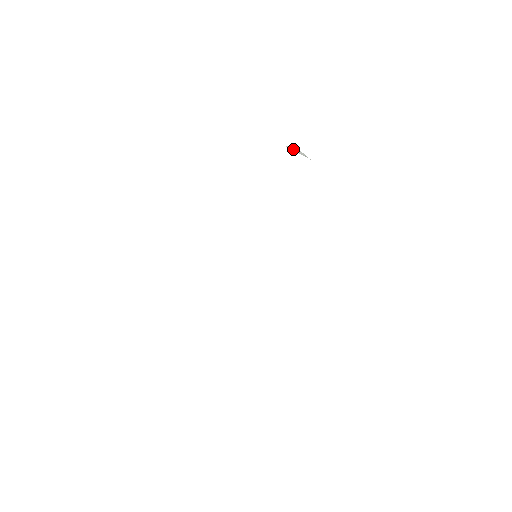
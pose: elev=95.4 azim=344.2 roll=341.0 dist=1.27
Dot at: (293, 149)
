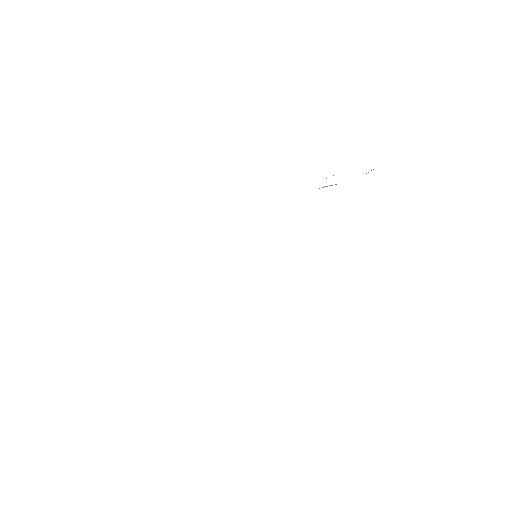
Dot at: occluded
